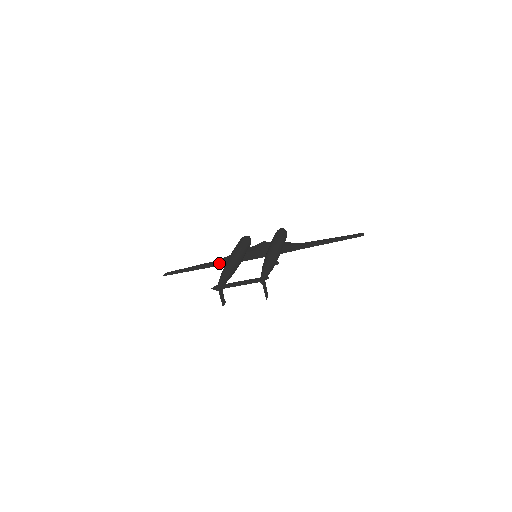
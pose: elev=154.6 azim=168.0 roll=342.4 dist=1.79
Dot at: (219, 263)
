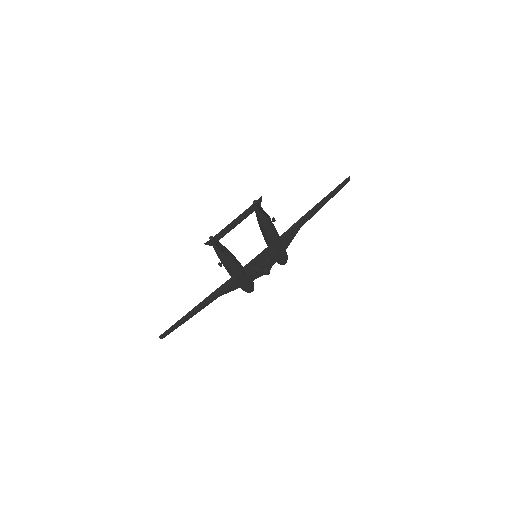
Dot at: (219, 288)
